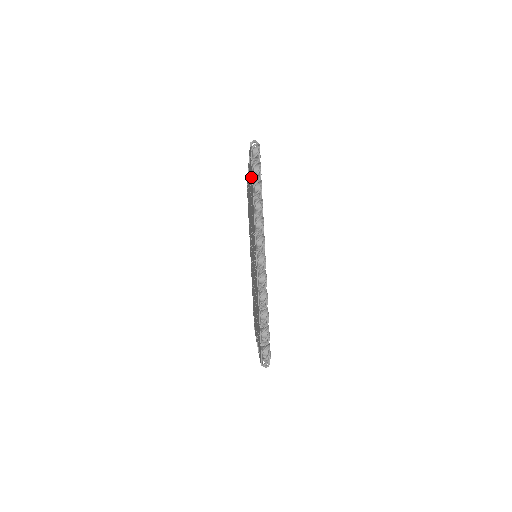
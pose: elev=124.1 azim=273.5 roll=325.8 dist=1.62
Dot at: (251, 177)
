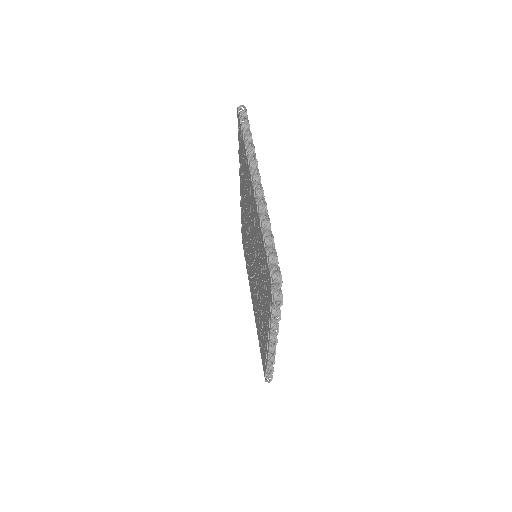
Dot at: (241, 138)
